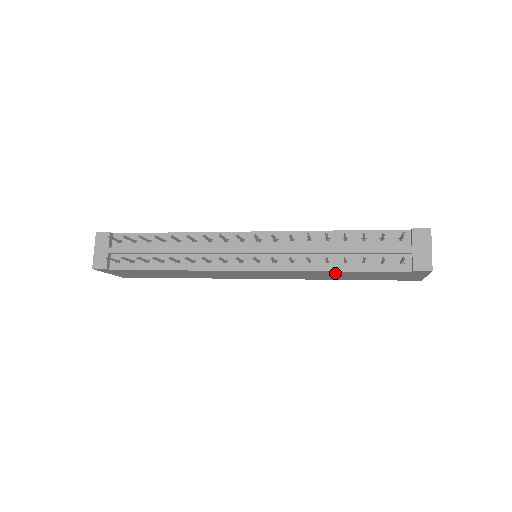
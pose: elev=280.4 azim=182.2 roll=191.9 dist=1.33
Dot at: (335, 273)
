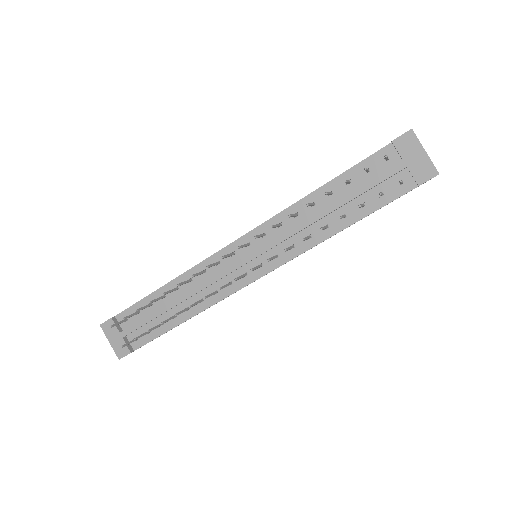
Dot at: occluded
